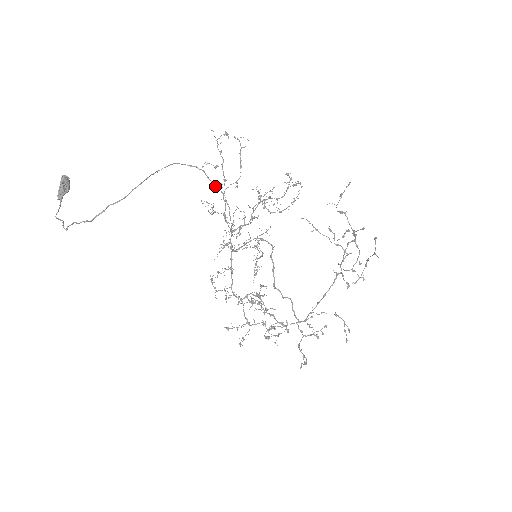
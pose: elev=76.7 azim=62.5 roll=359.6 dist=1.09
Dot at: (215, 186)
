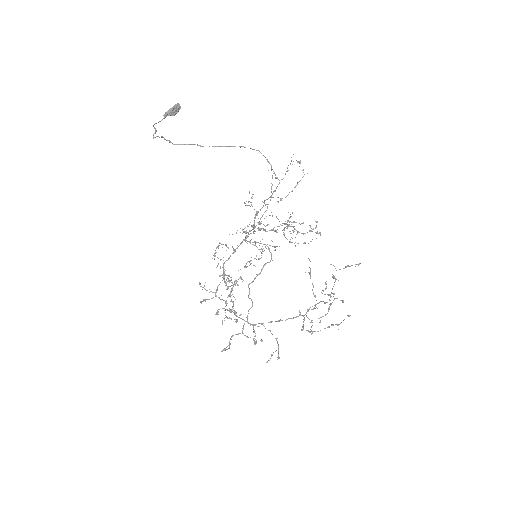
Dot at: (271, 188)
